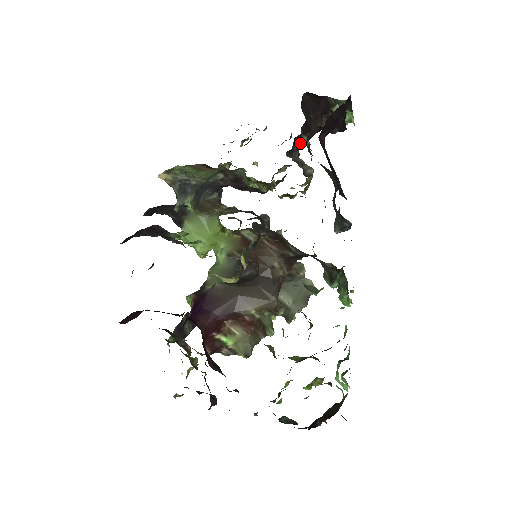
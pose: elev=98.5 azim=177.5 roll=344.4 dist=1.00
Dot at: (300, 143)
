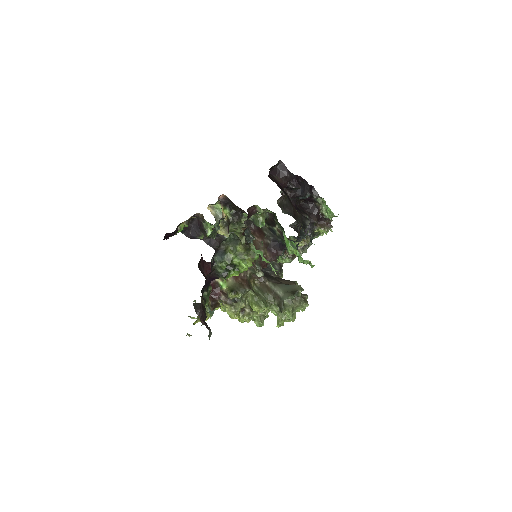
Dot at: occluded
